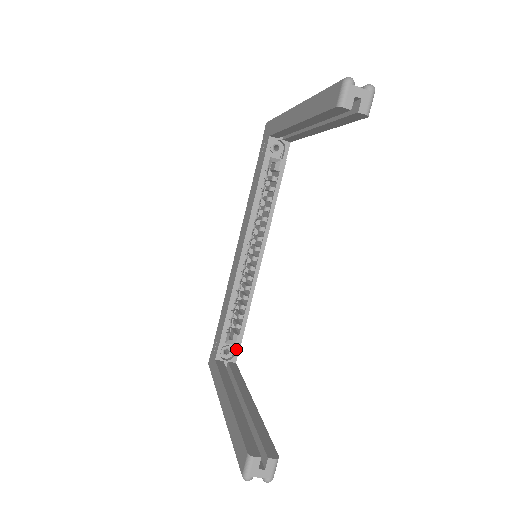
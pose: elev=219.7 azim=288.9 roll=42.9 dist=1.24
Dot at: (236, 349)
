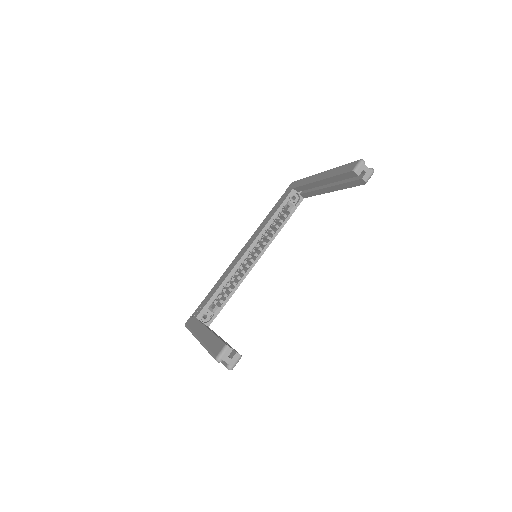
Dot at: (213, 317)
